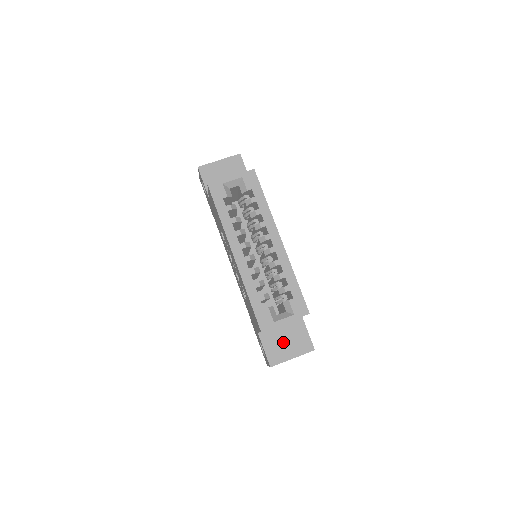
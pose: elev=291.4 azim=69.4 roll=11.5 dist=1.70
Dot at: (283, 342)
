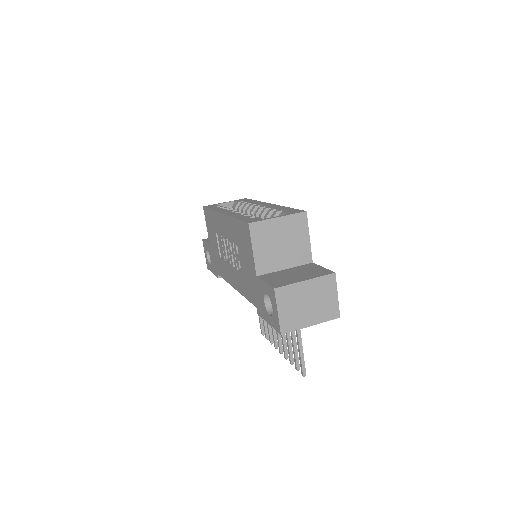
Dot at: (290, 275)
